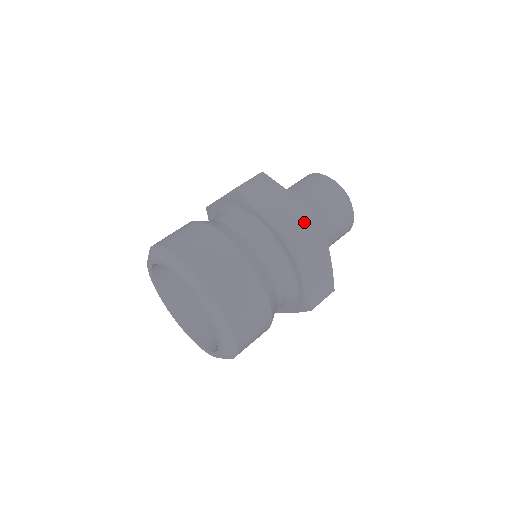
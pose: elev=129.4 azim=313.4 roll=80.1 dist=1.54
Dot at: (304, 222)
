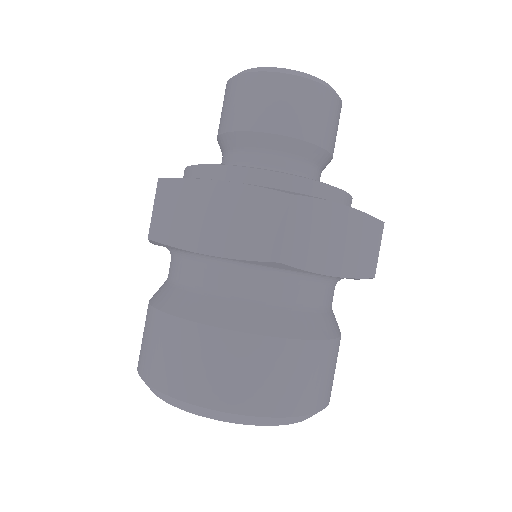
Dot at: (369, 238)
